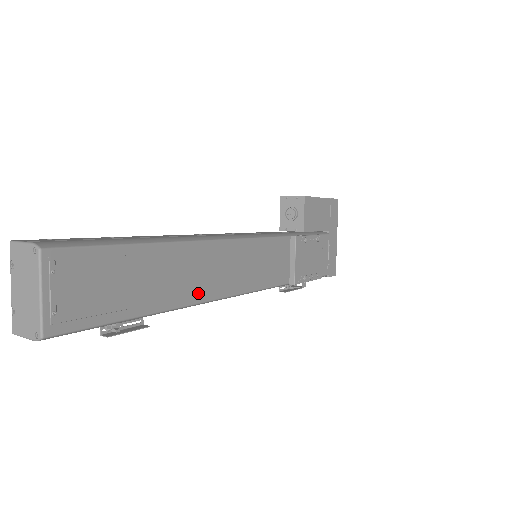
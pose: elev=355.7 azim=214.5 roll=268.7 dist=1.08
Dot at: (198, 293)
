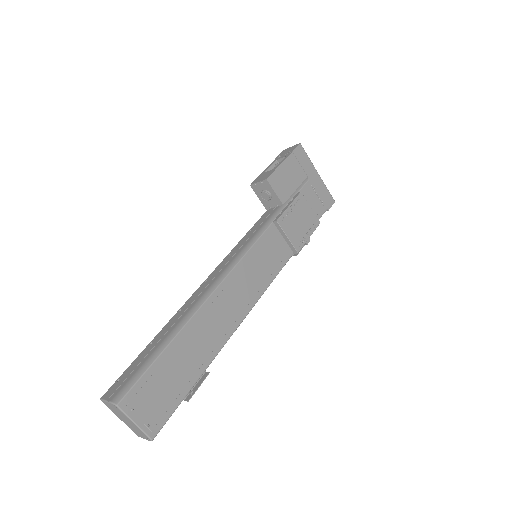
Dot at: (226, 331)
